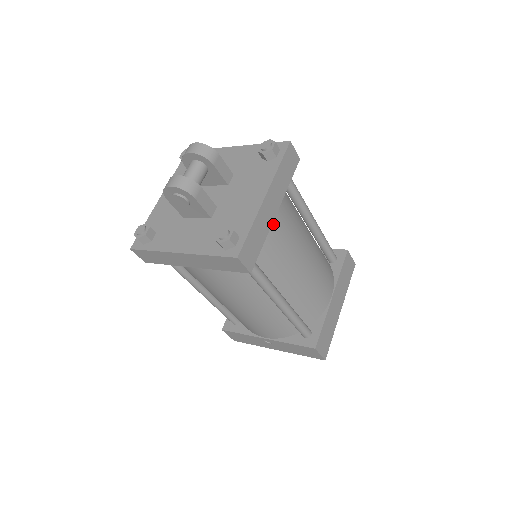
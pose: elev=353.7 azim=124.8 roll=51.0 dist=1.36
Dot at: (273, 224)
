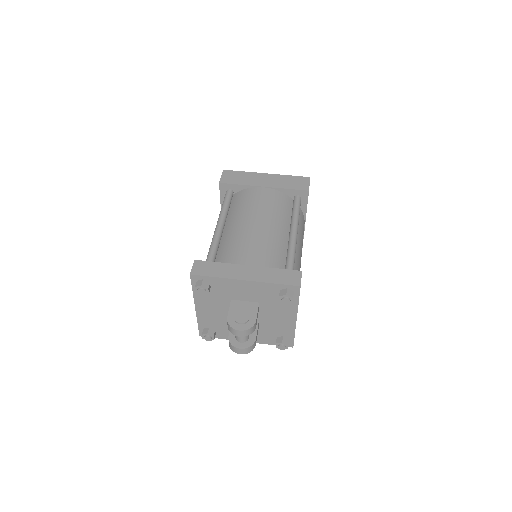
Dot at: occluded
